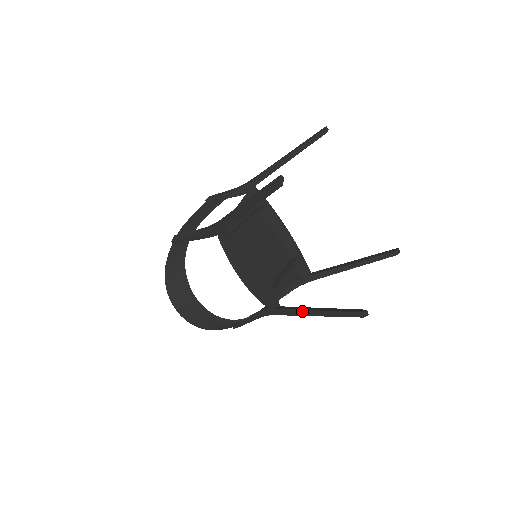
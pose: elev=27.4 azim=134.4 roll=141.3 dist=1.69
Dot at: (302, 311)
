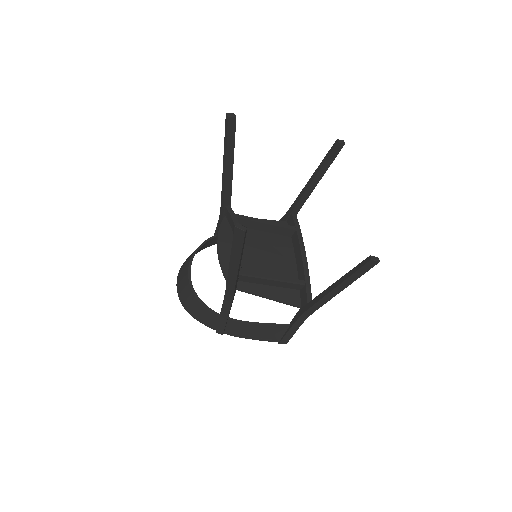
Dot at: occluded
